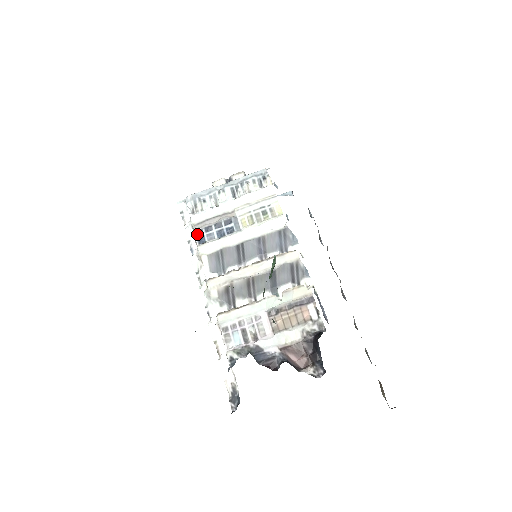
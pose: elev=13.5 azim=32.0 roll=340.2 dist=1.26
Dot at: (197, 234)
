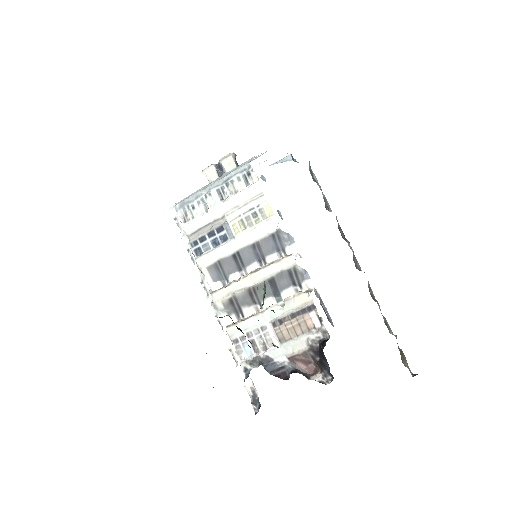
Dot at: (193, 246)
